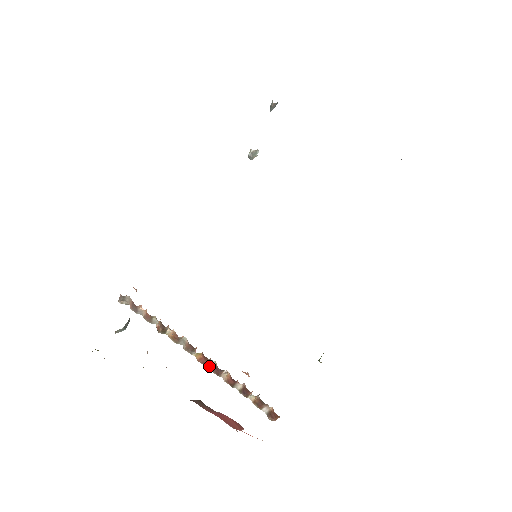
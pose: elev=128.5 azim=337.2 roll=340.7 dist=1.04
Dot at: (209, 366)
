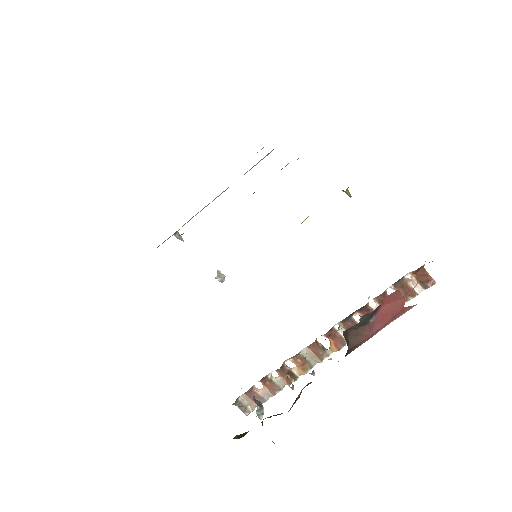
Dot at: occluded
